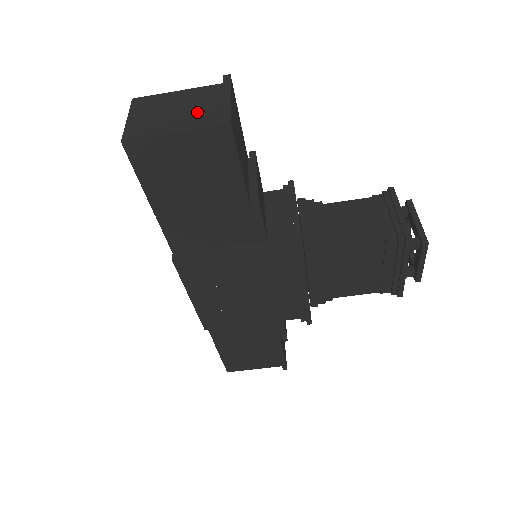
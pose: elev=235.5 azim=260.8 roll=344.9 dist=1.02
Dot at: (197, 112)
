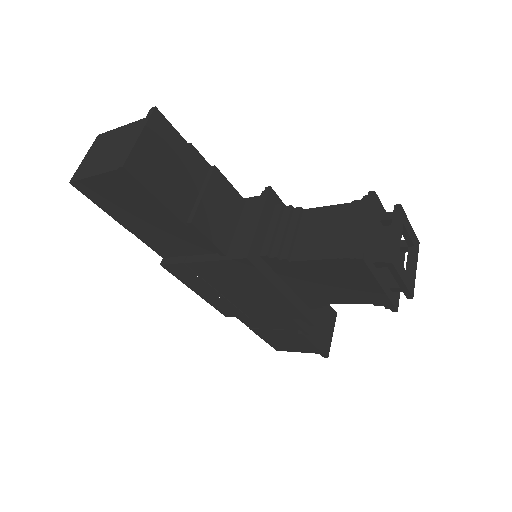
Dot at: (119, 151)
